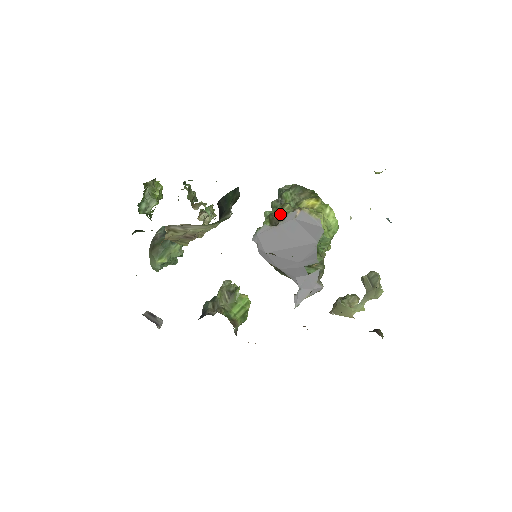
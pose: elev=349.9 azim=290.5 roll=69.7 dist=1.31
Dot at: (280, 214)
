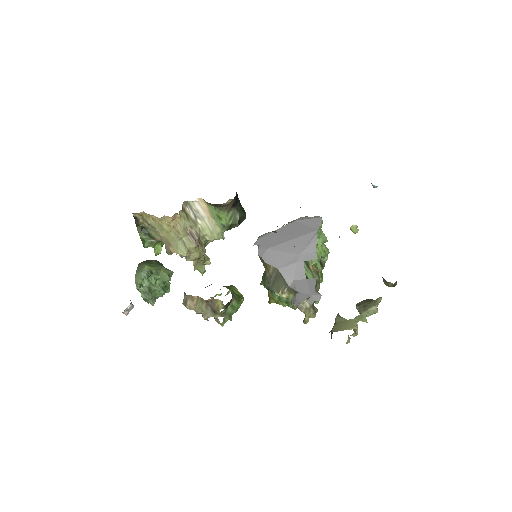
Dot at: occluded
